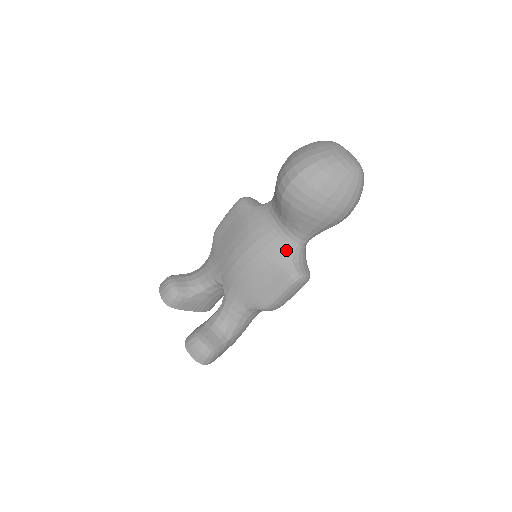
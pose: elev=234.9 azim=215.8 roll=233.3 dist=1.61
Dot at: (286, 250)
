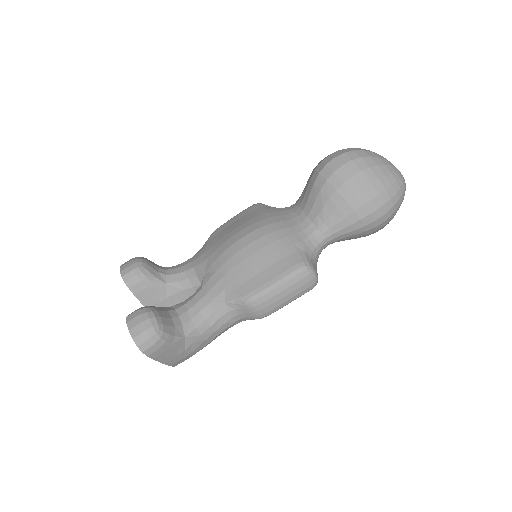
Dot at: (301, 239)
